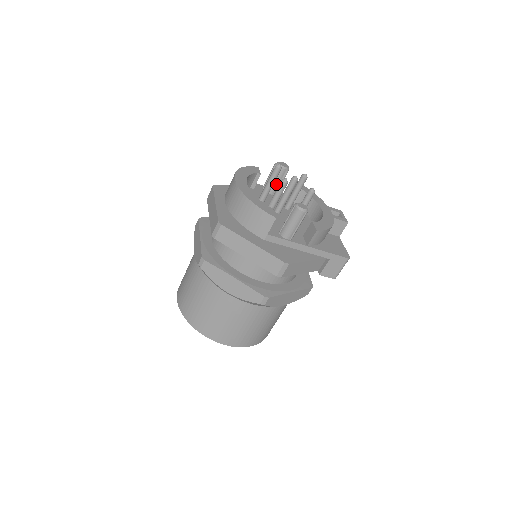
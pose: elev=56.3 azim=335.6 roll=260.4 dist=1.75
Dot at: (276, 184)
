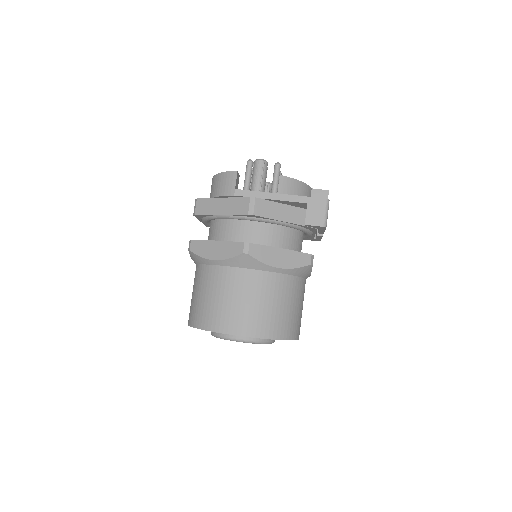
Dot at: occluded
